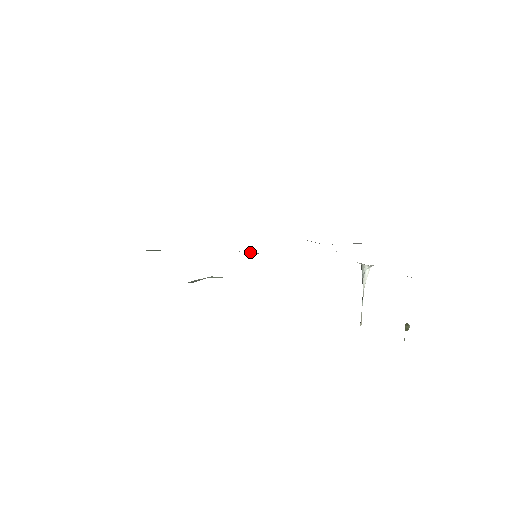
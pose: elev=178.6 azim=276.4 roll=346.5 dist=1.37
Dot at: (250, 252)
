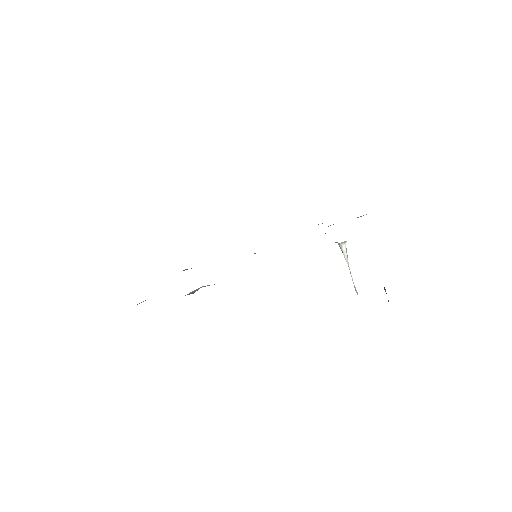
Dot at: occluded
